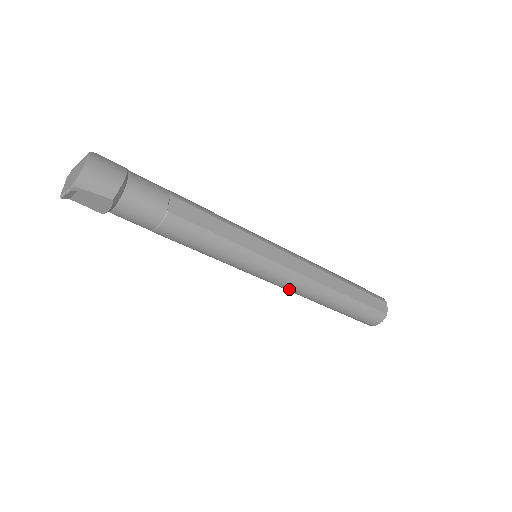
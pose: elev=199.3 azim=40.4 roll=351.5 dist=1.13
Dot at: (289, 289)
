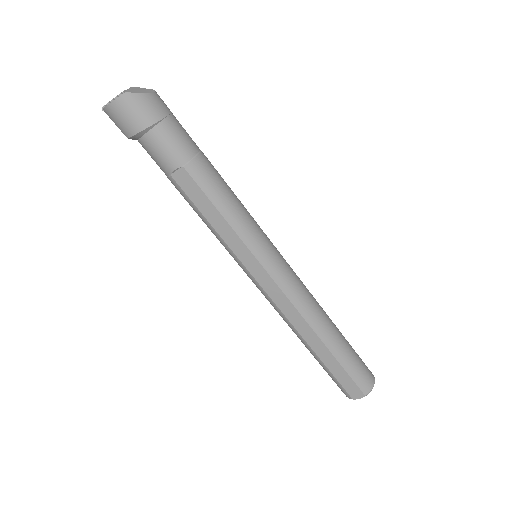
Dot at: occluded
